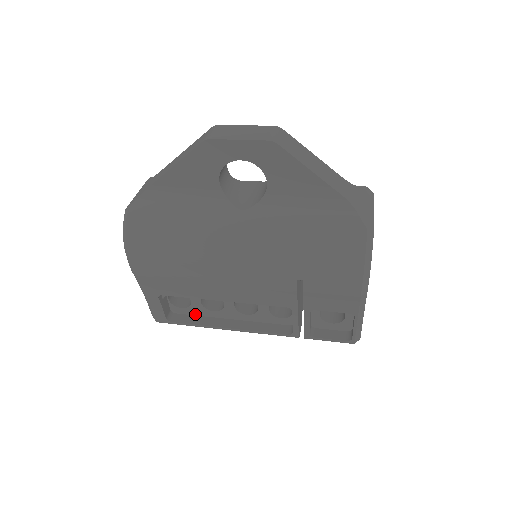
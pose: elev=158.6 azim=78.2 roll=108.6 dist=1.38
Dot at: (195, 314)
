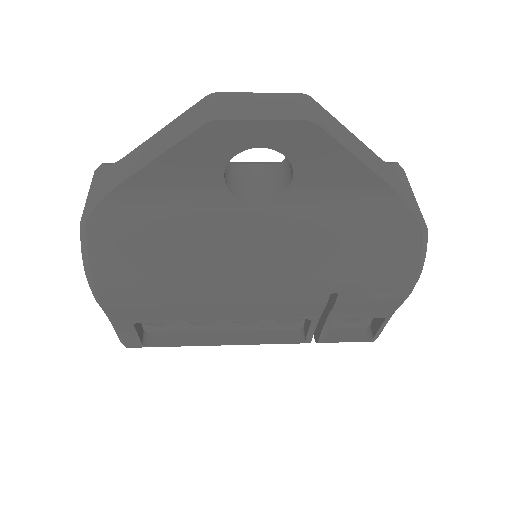
Dot at: (177, 331)
